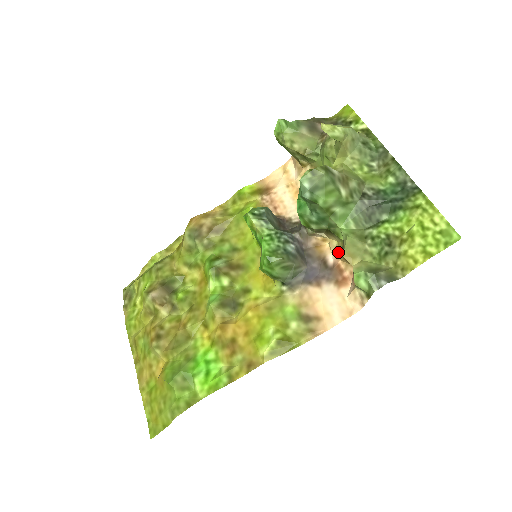
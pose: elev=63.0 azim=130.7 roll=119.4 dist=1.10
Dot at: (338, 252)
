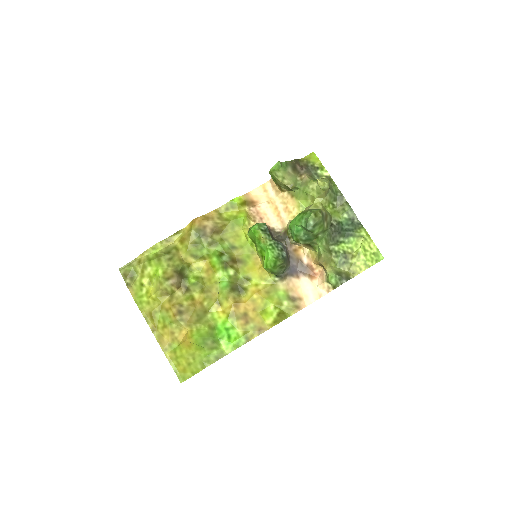
Dot at: (311, 257)
